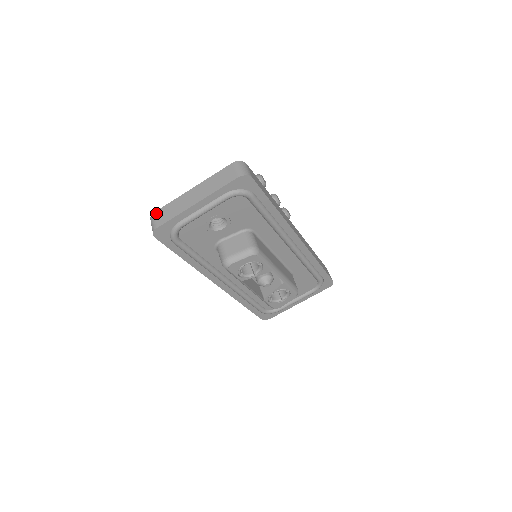
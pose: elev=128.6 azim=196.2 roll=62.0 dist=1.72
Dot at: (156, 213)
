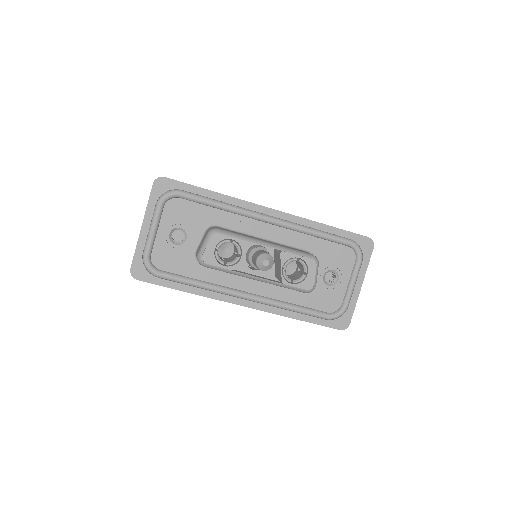
Dot at: occluded
